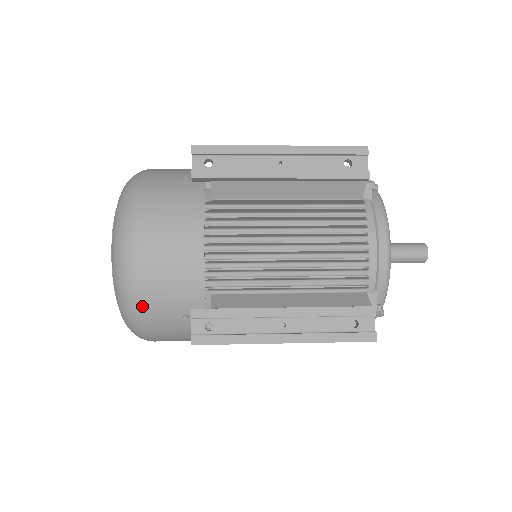
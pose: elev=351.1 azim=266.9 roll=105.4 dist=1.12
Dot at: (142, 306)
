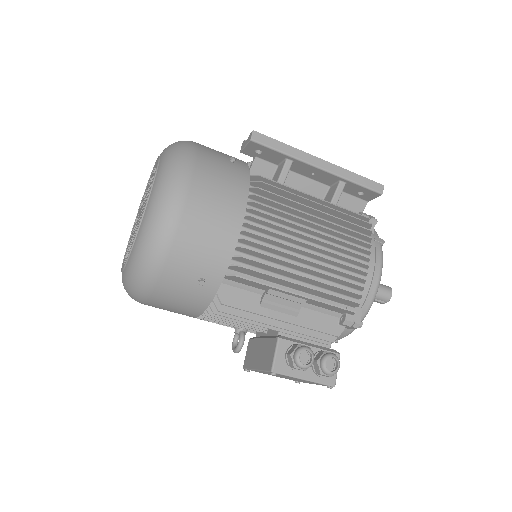
Dot at: (196, 144)
